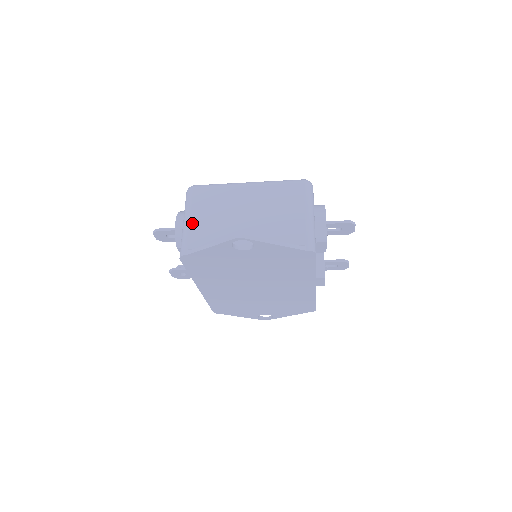
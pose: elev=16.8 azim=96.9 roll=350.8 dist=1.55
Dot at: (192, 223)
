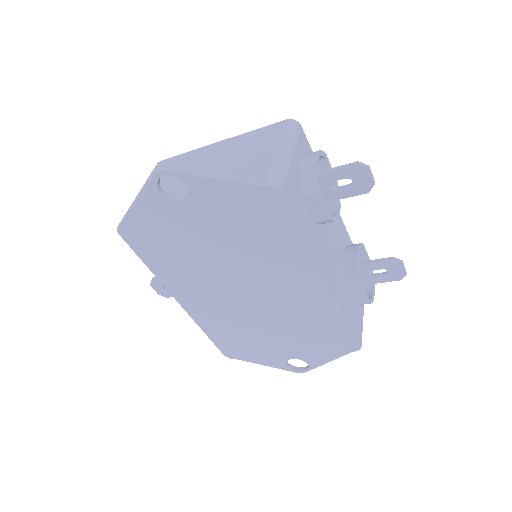
Dot at: occluded
